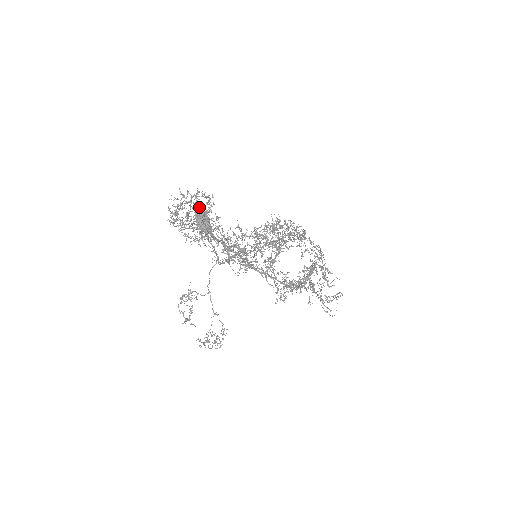
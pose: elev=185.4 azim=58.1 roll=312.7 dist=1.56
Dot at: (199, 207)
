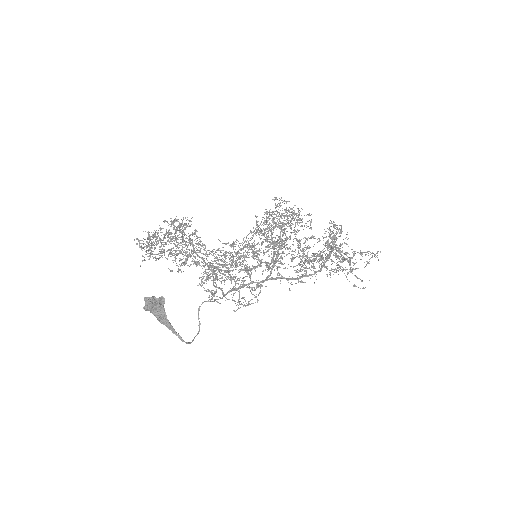
Dot at: (169, 242)
